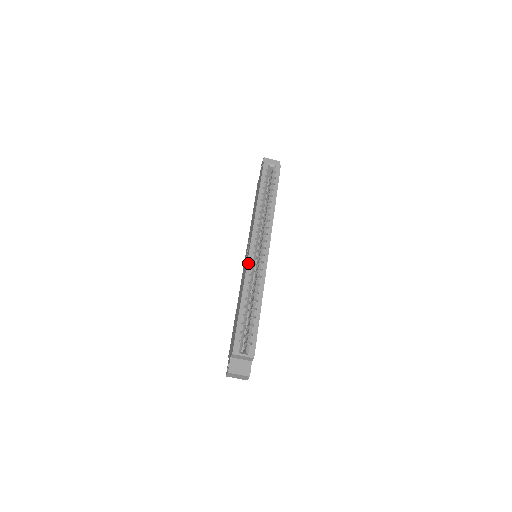
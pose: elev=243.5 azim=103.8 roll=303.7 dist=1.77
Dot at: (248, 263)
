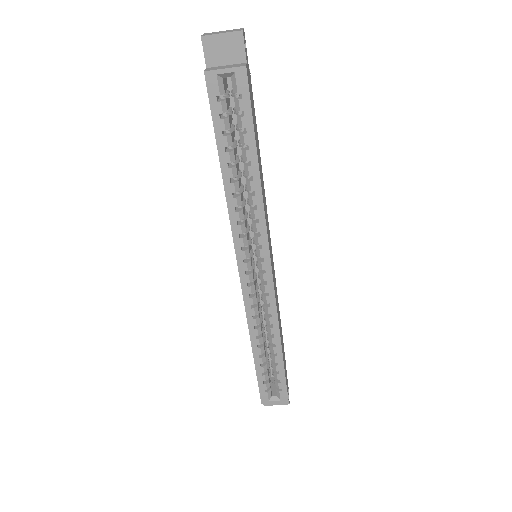
Dot at: (245, 302)
